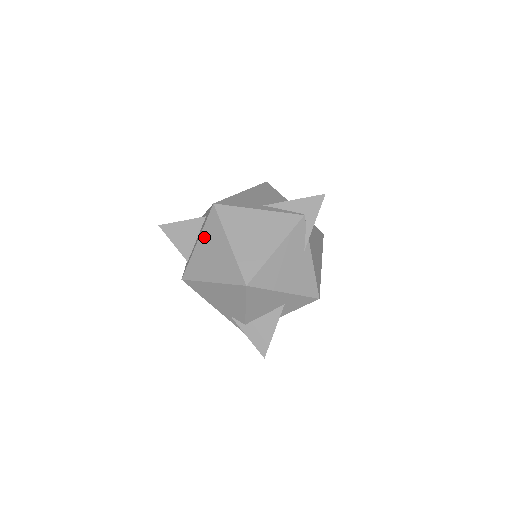
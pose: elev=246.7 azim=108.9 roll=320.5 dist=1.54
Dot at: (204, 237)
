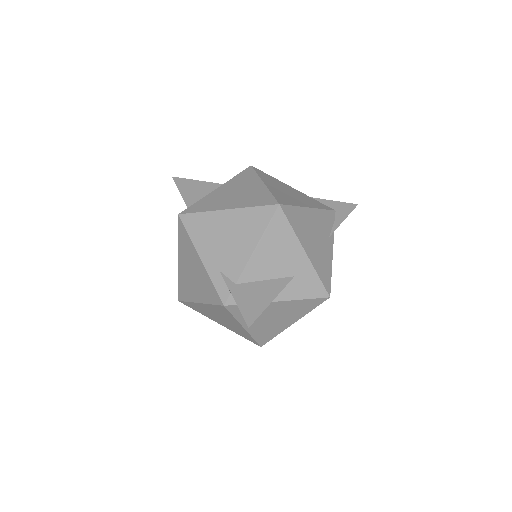
Dot at: (229, 184)
